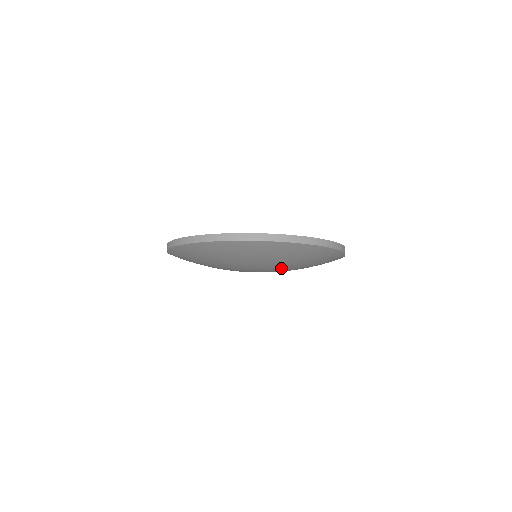
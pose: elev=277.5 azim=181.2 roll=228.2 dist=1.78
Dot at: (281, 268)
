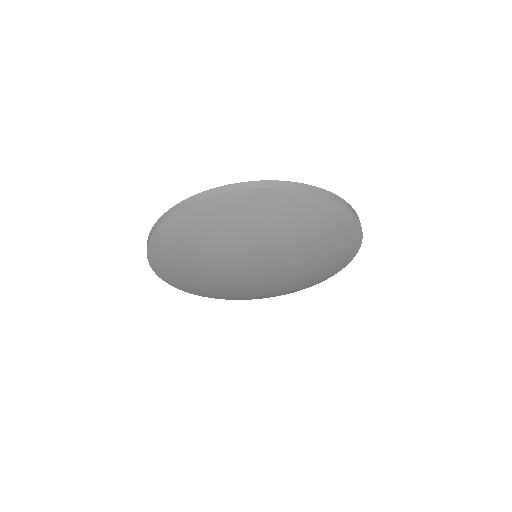
Dot at: (269, 252)
